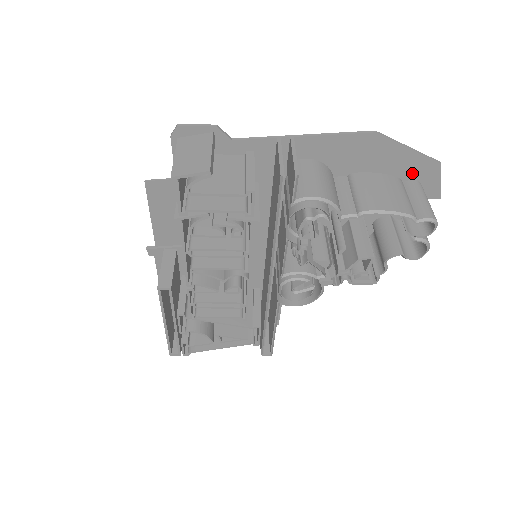
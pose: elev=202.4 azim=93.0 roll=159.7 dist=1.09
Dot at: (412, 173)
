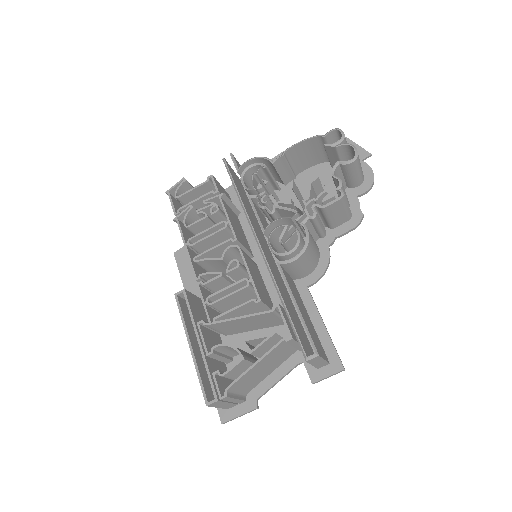
Dot at: occluded
